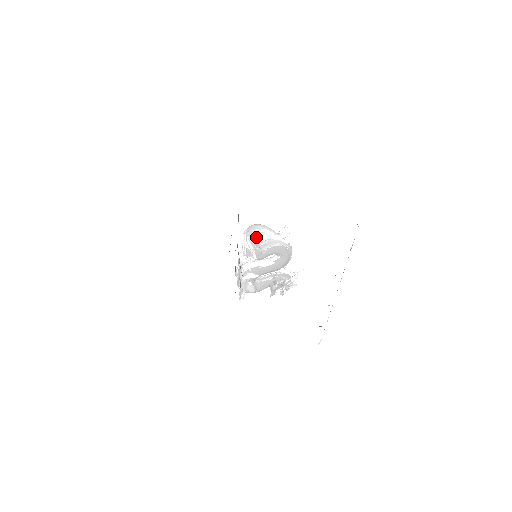
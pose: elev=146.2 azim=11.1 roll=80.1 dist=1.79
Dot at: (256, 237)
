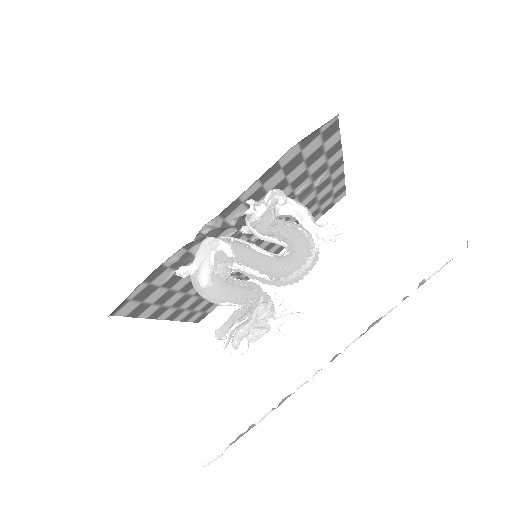
Dot at: (283, 213)
